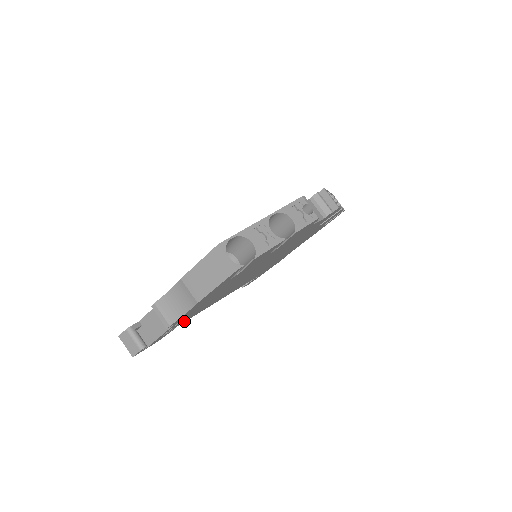
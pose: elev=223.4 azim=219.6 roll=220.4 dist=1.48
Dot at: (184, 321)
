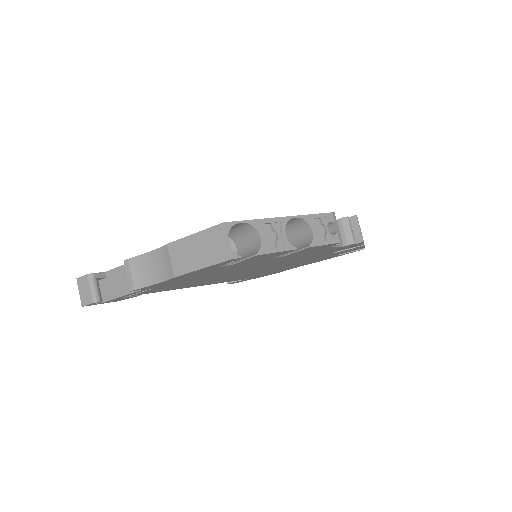
Dot at: (153, 292)
